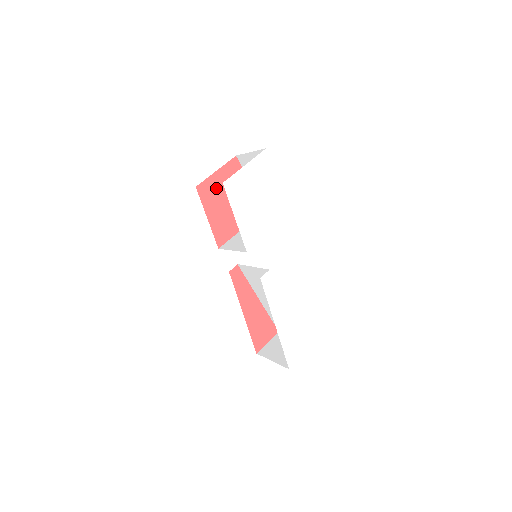
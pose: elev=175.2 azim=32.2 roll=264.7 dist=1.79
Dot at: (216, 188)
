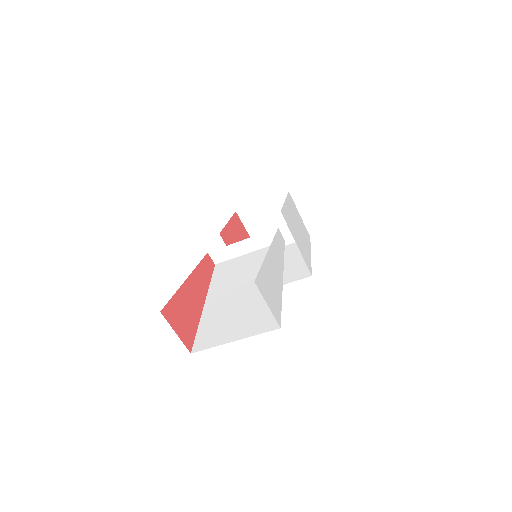
Dot at: (242, 233)
